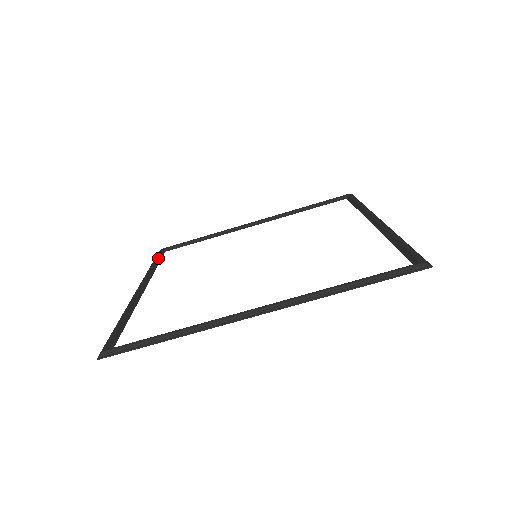
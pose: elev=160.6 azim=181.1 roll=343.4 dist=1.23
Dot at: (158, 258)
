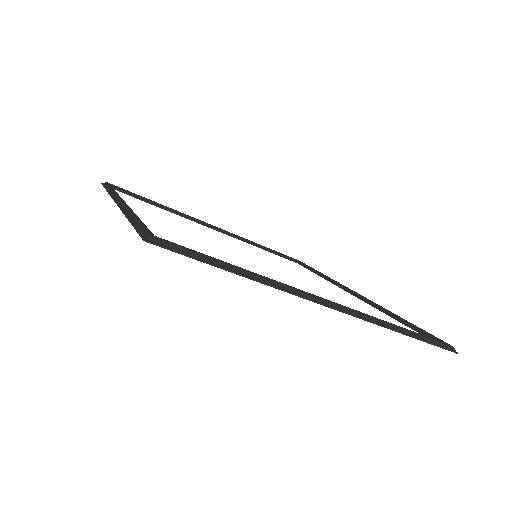
Dot at: occluded
